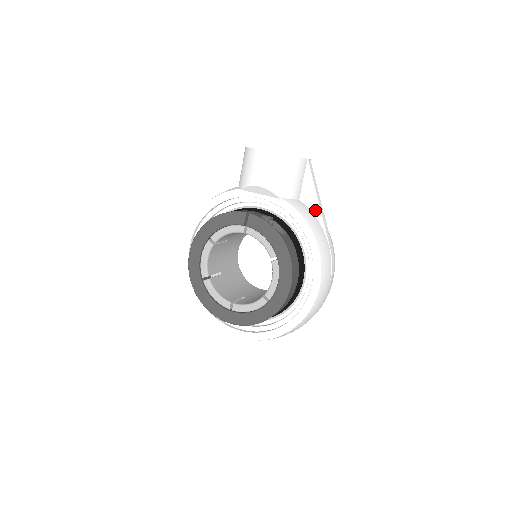
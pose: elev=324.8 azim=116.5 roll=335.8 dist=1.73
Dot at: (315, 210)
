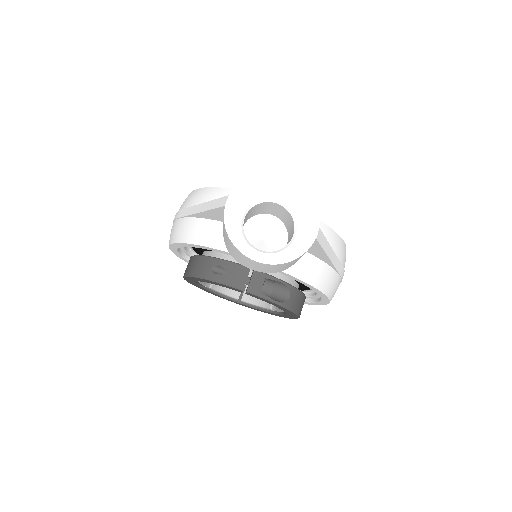
Dot at: (325, 260)
